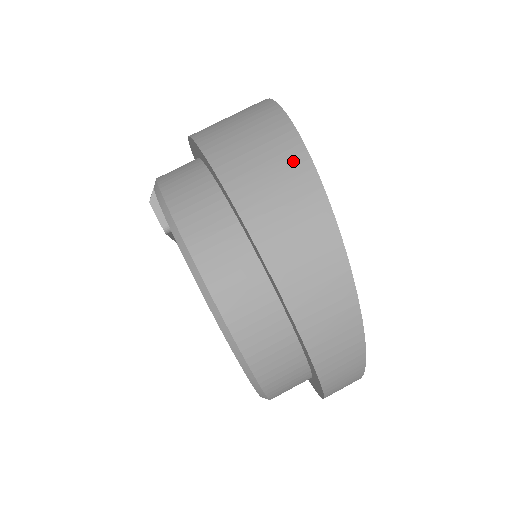
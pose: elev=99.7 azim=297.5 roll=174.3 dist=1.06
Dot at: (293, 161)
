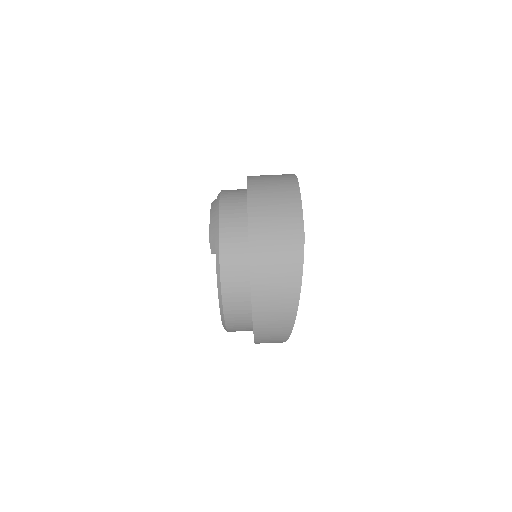
Dot at: (289, 305)
